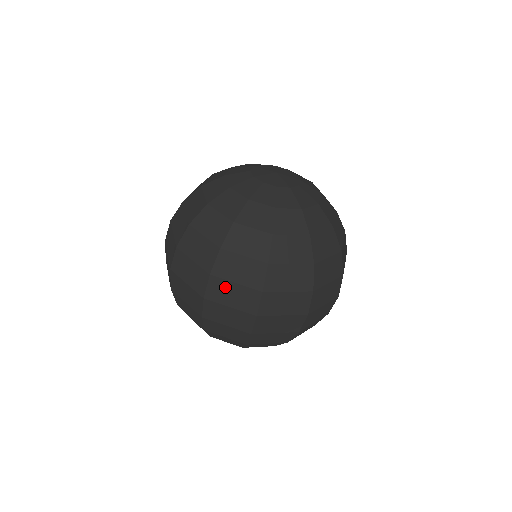
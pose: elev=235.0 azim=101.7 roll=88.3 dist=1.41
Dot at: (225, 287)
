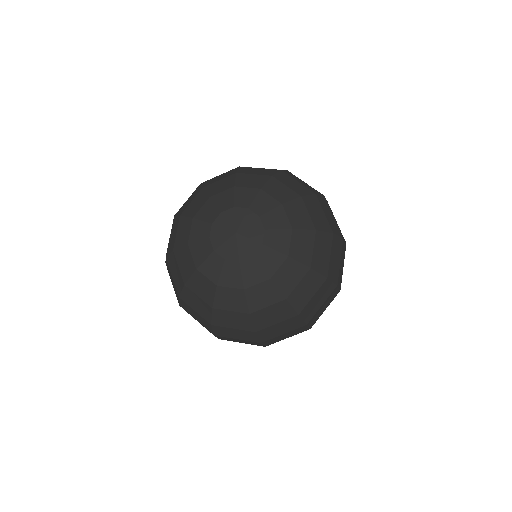
Dot at: (230, 339)
